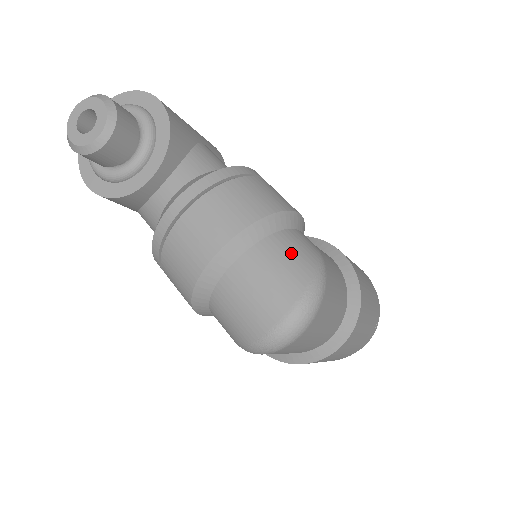
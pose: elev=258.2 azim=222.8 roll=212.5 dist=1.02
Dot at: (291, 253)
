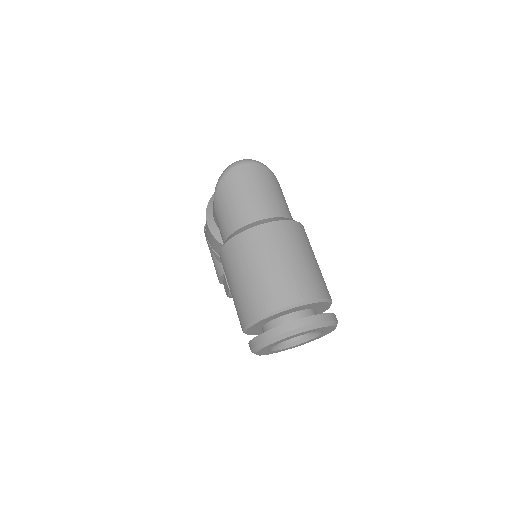
Dot at: occluded
